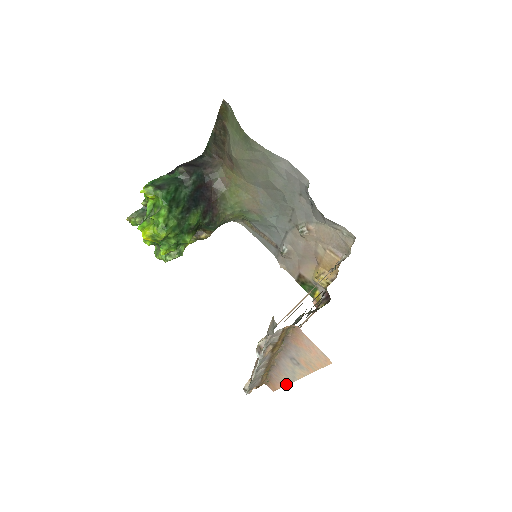
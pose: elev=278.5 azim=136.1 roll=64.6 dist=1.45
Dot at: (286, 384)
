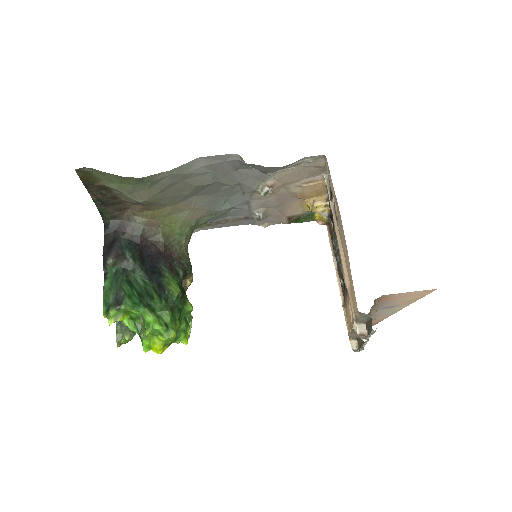
Dot at: occluded
